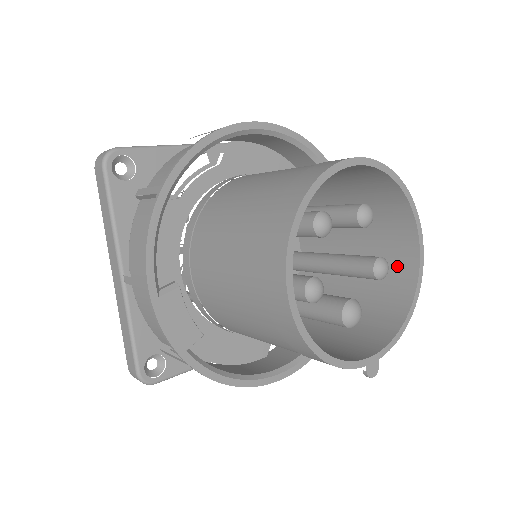
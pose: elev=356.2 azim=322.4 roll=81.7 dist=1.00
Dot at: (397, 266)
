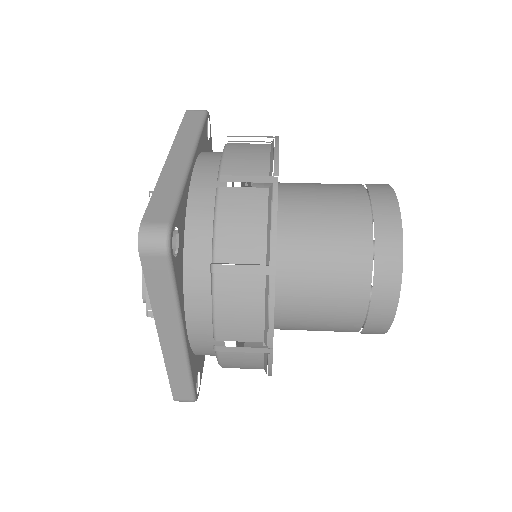
Dot at: occluded
